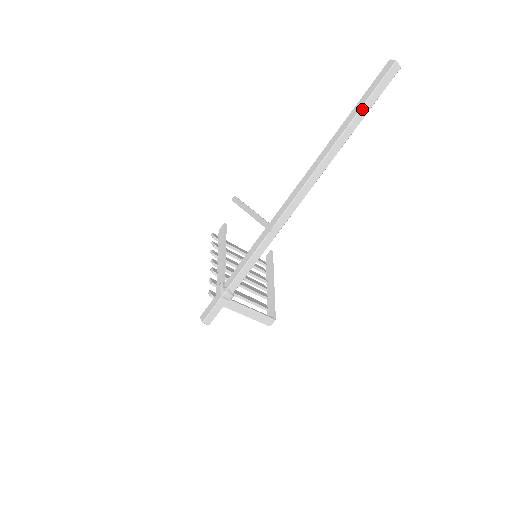
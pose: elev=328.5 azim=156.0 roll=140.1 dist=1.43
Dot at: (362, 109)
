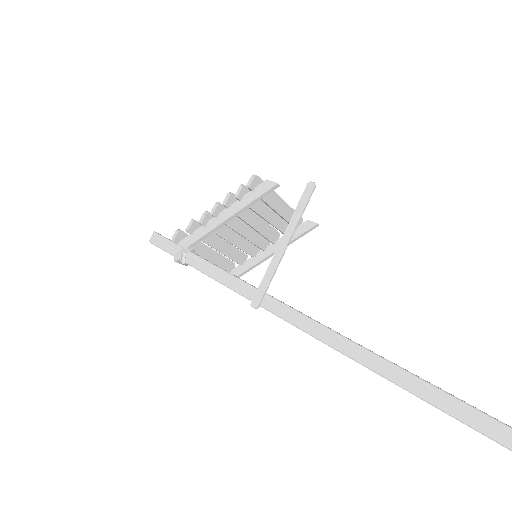
Dot at: (470, 426)
